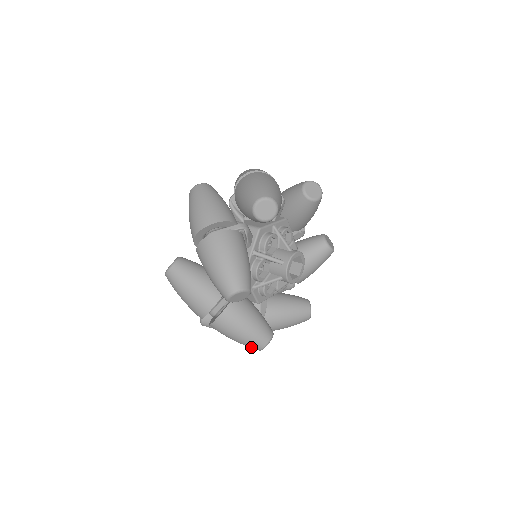
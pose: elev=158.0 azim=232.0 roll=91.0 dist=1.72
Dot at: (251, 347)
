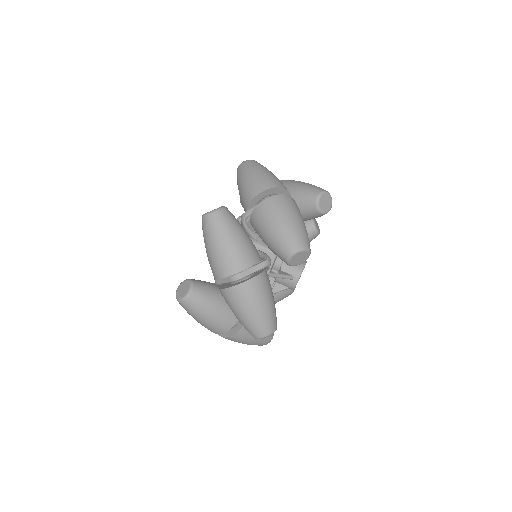
Dot at: occluded
